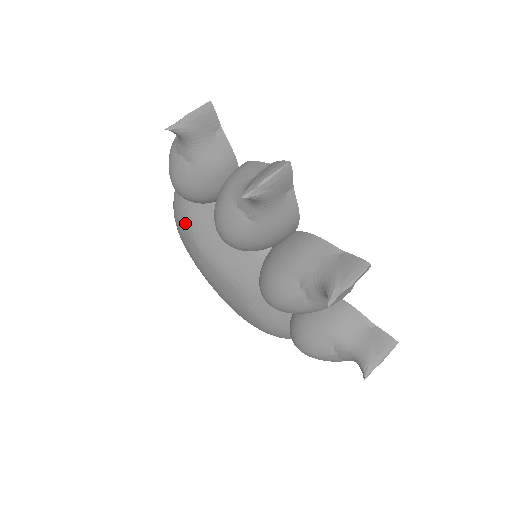
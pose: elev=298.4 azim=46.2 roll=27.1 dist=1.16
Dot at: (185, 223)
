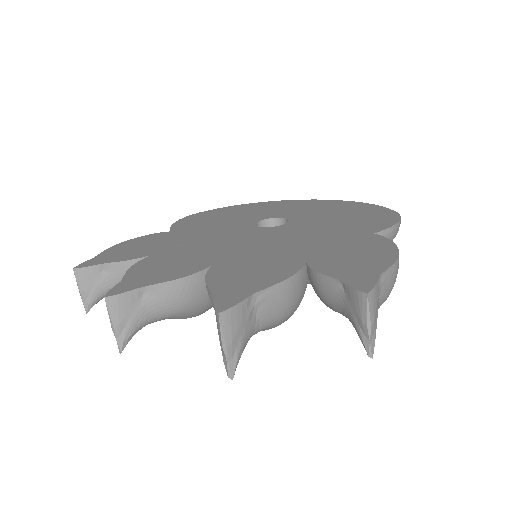
Dot at: occluded
